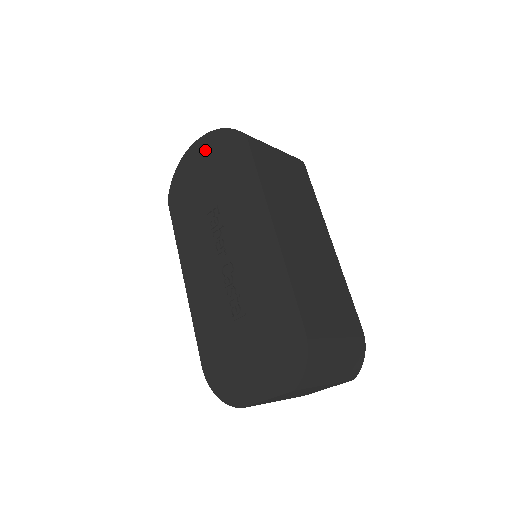
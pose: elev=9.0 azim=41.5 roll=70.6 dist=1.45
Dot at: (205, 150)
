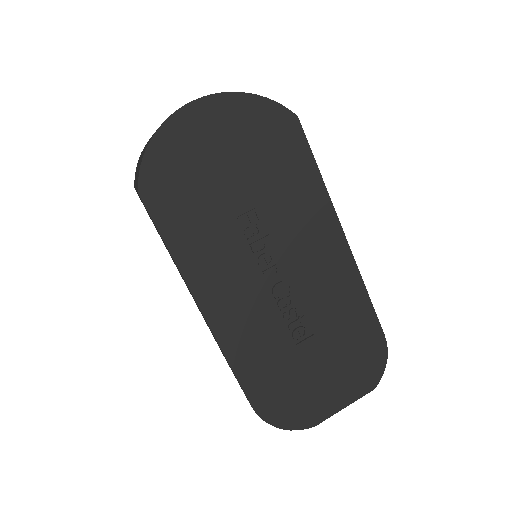
Dot at: (220, 120)
